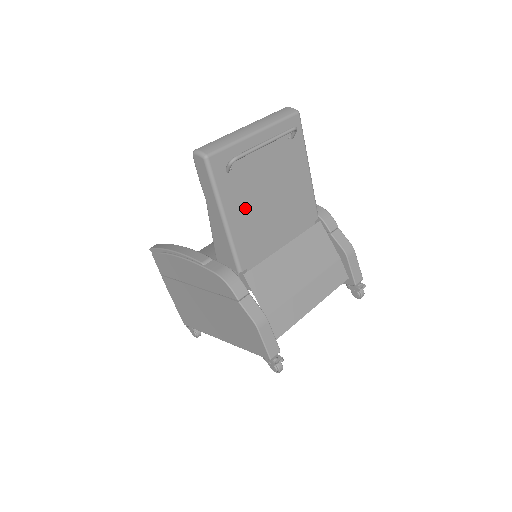
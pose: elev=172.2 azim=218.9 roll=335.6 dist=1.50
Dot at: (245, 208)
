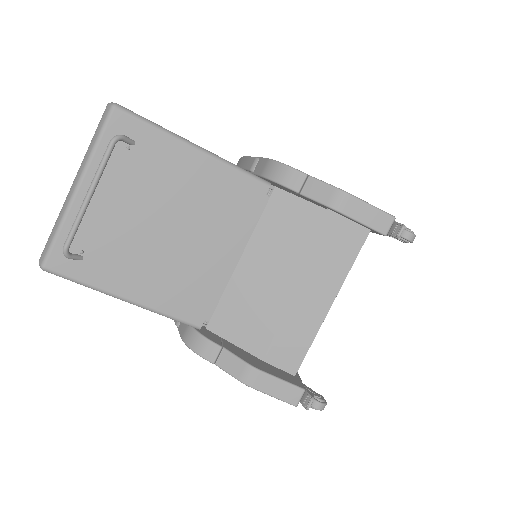
Dot at: (142, 270)
